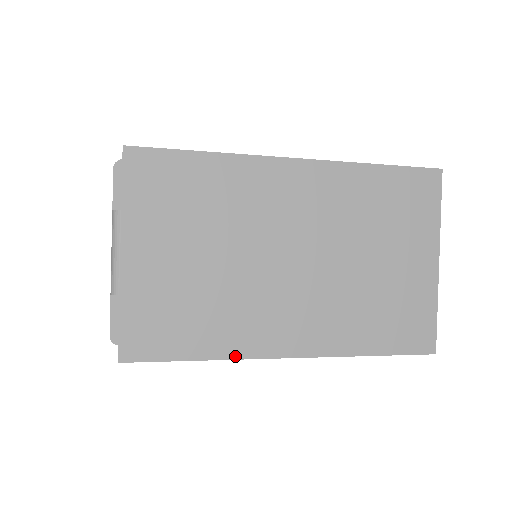
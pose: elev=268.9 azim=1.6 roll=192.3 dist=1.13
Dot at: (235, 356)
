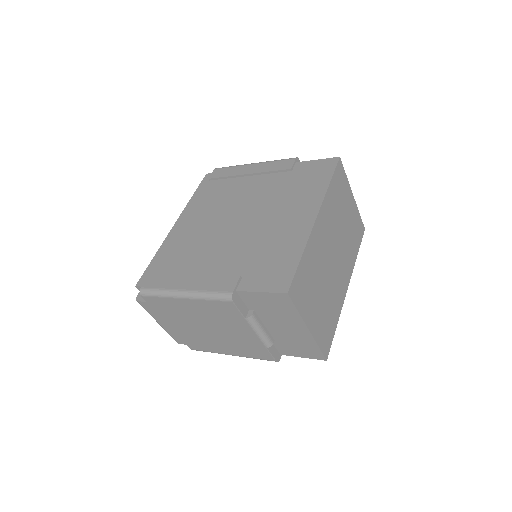
Dot at: occluded
